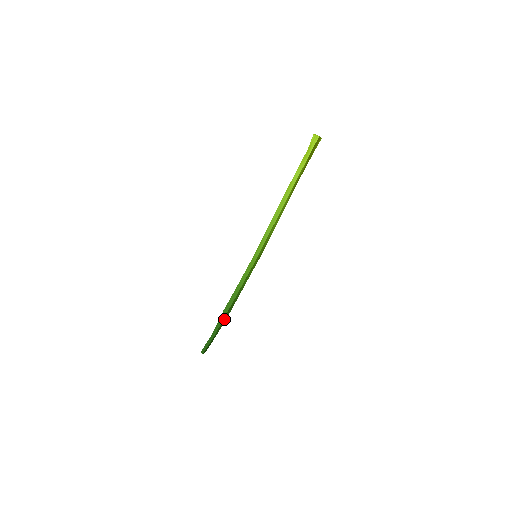
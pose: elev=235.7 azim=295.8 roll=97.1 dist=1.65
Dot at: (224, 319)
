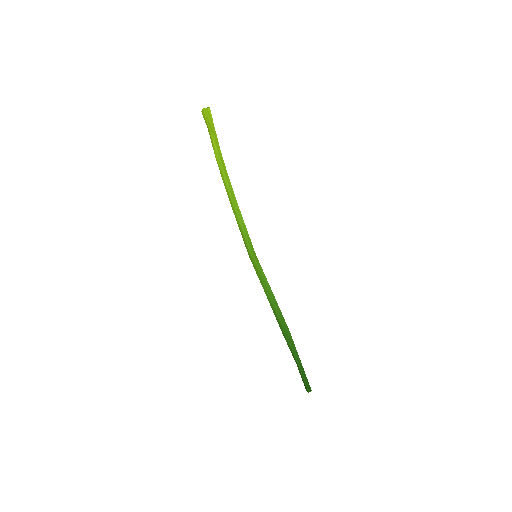
Dot at: (290, 341)
